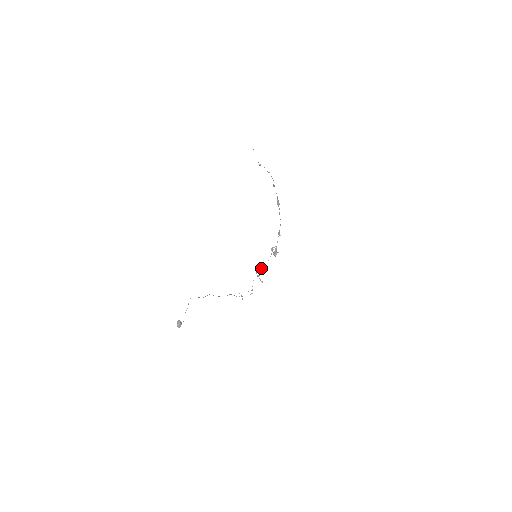
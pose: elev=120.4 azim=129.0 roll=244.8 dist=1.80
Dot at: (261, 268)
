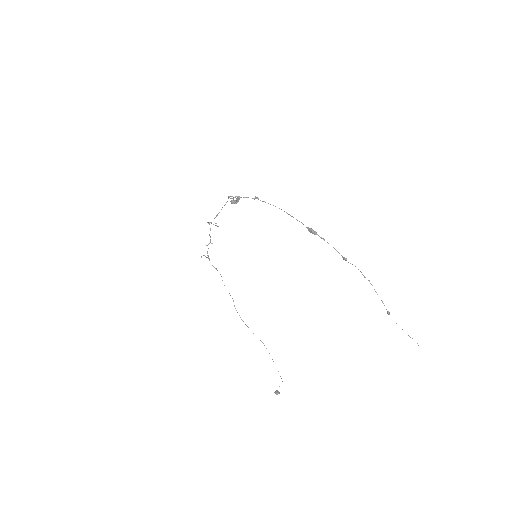
Dot at: occluded
